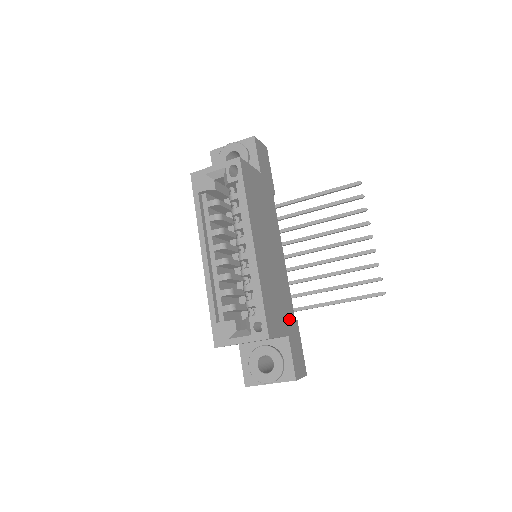
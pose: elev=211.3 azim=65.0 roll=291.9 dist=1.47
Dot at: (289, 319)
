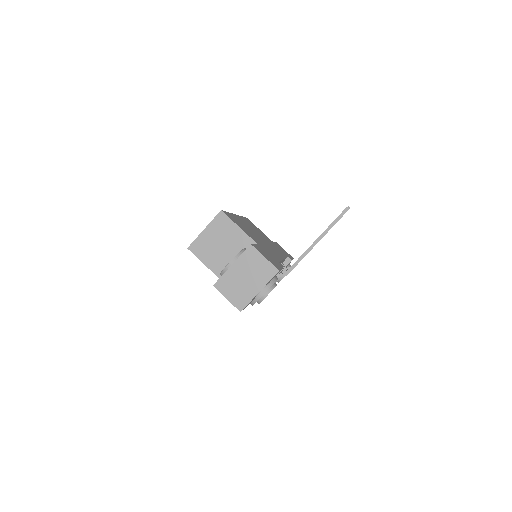
Dot at: occluded
